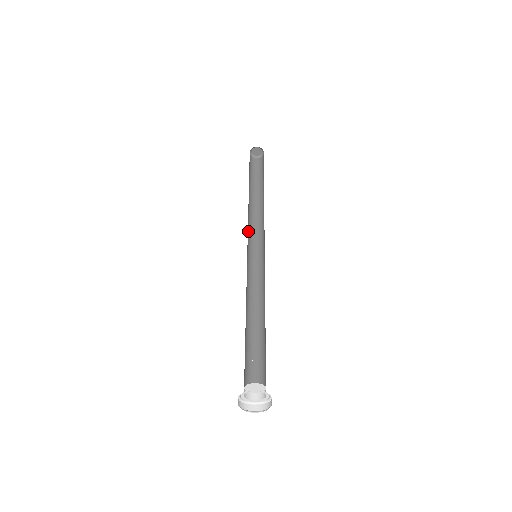
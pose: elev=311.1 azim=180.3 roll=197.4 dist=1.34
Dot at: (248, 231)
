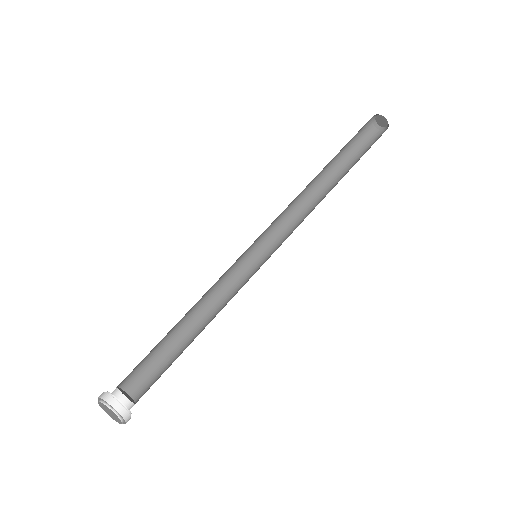
Dot at: (280, 224)
